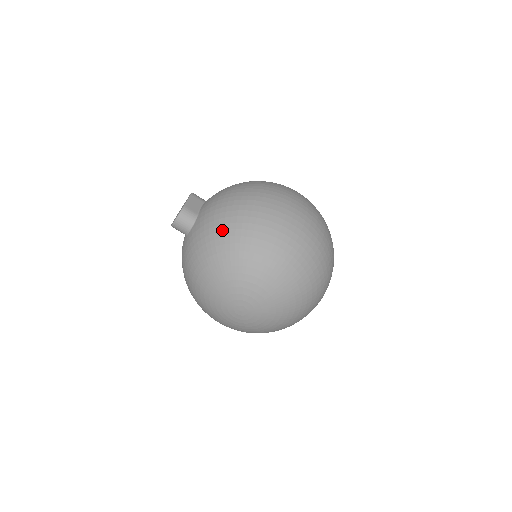
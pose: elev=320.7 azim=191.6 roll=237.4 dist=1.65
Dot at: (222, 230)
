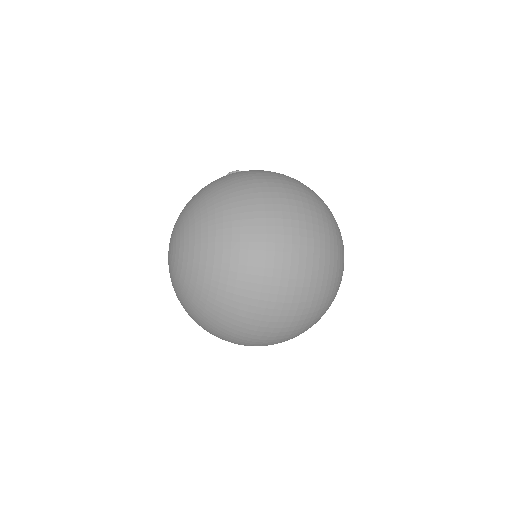
Dot at: occluded
